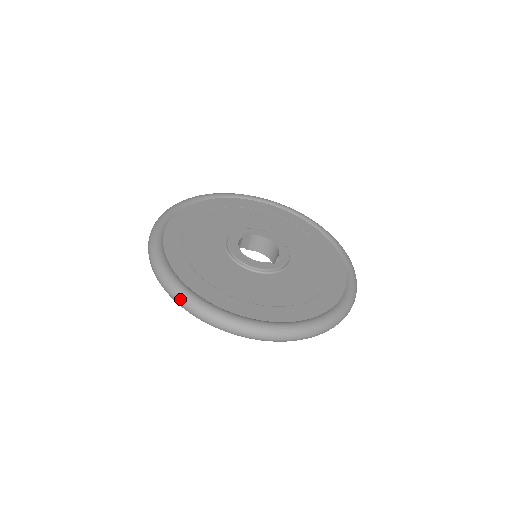
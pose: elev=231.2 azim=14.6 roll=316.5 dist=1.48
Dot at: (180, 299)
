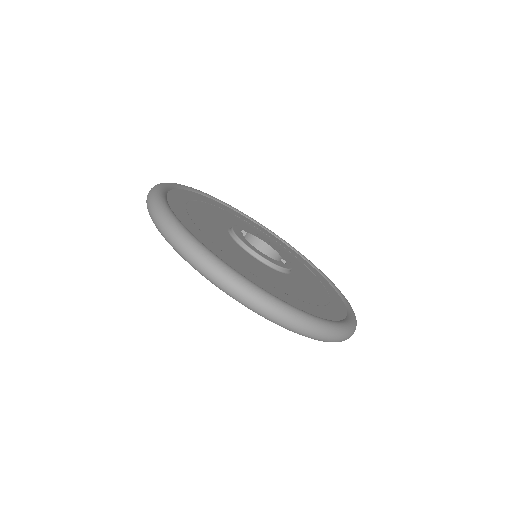
Dot at: (245, 290)
